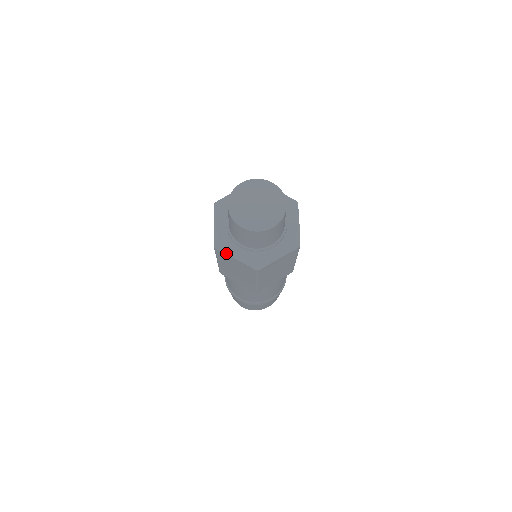
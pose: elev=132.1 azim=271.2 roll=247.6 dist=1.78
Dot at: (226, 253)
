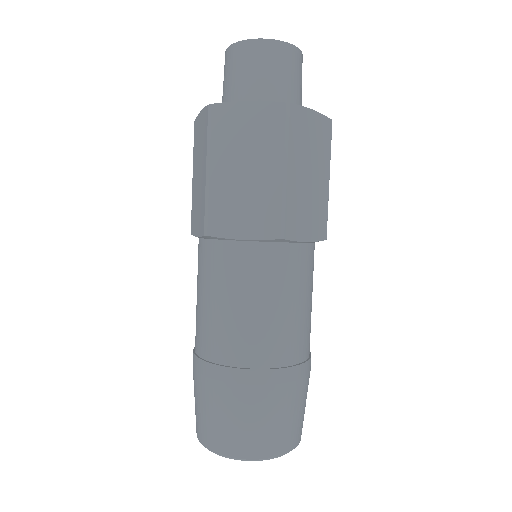
Dot at: occluded
